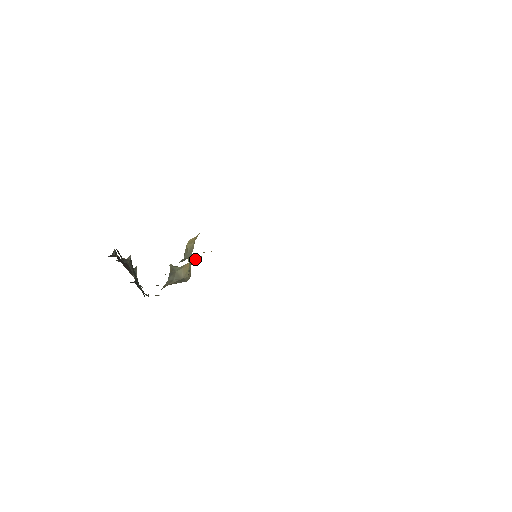
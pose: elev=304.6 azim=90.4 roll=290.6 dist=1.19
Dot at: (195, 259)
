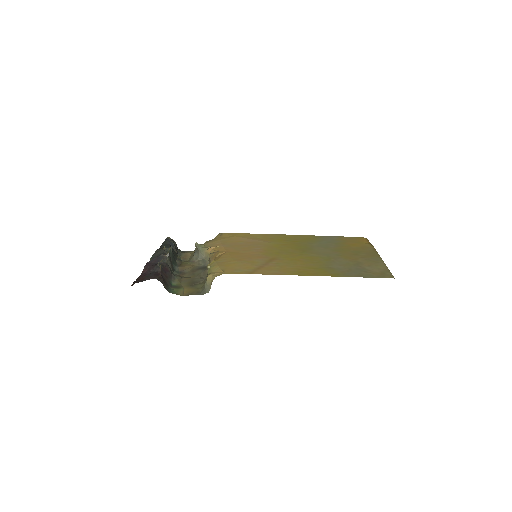
Dot at: (213, 247)
